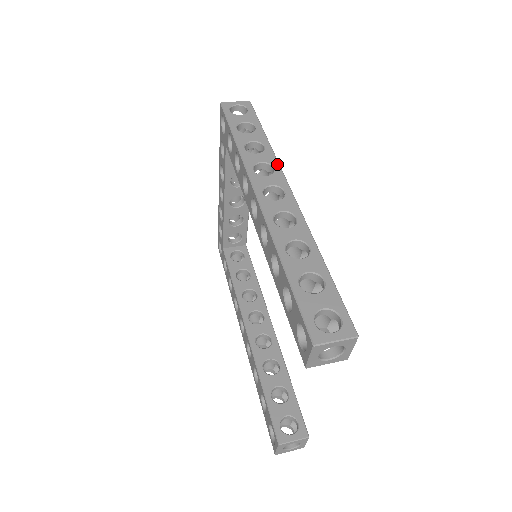
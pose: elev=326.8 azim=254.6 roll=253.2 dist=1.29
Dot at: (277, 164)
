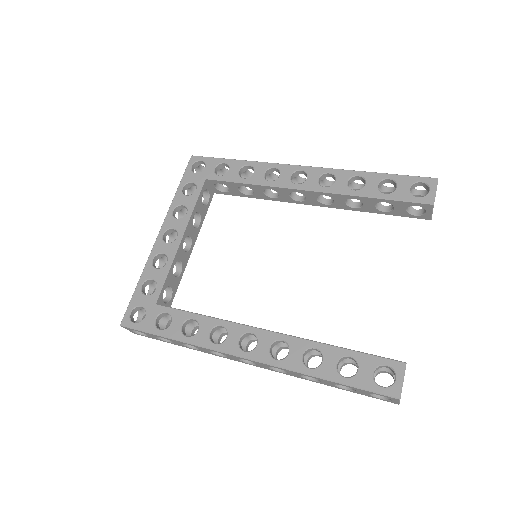
Dot at: occluded
